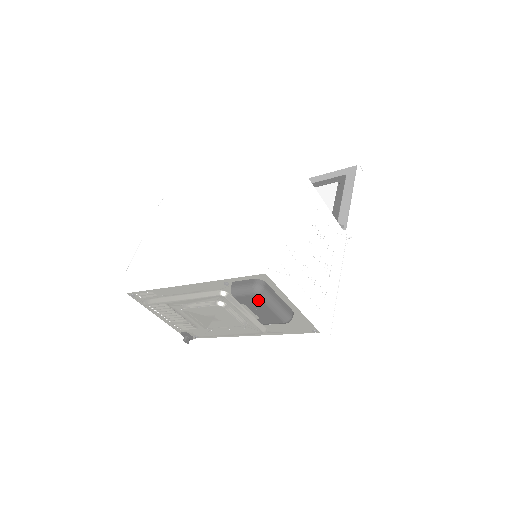
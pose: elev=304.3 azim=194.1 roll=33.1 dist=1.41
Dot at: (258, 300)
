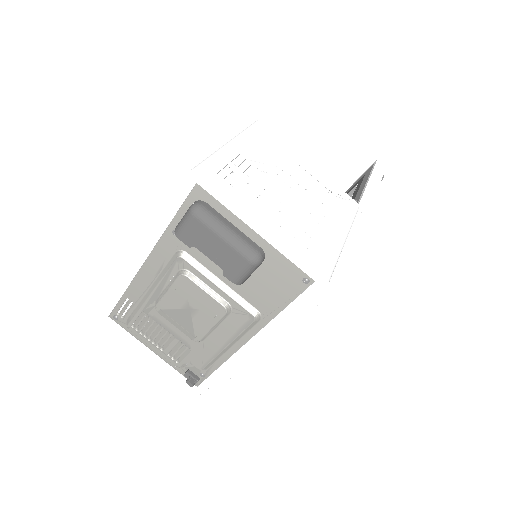
Dot at: (201, 227)
